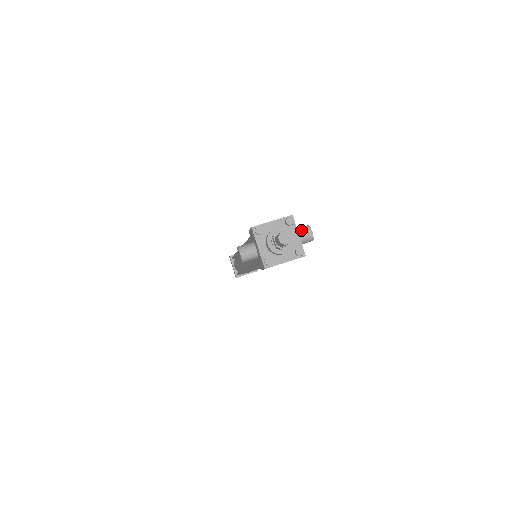
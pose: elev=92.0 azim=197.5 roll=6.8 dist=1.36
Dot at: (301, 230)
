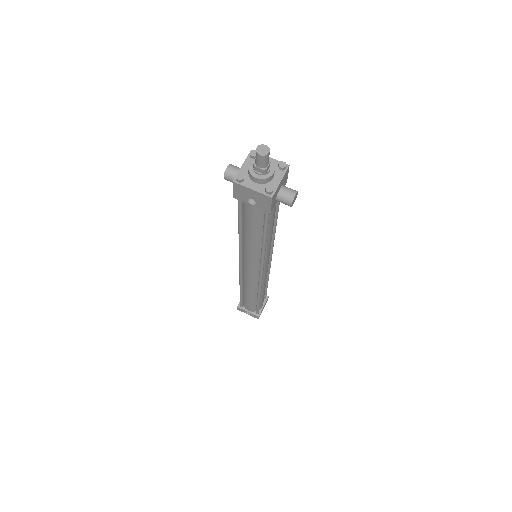
Dot at: (288, 188)
